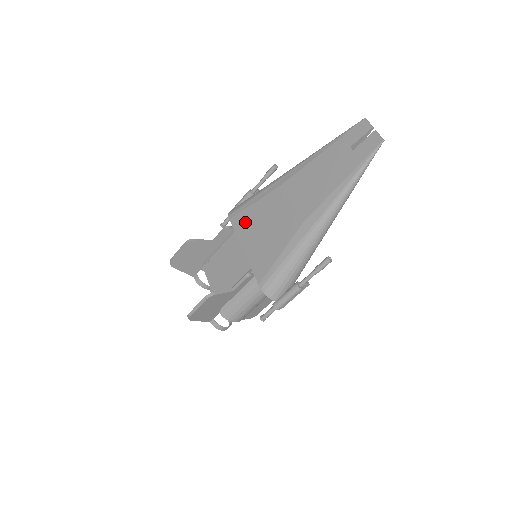
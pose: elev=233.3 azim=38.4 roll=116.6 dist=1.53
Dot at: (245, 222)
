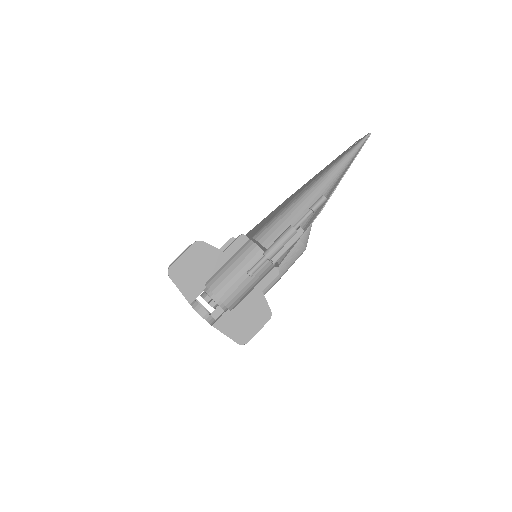
Dot at: occluded
